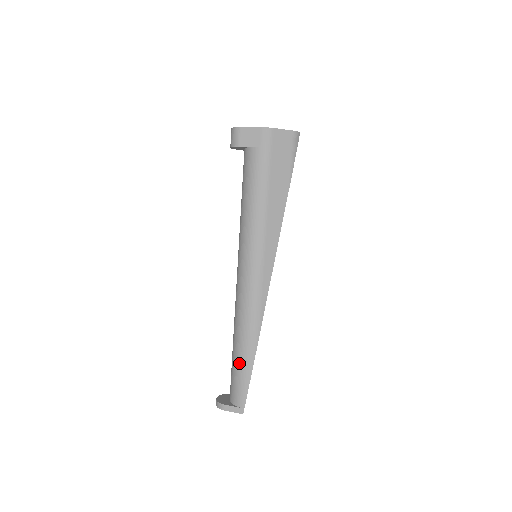
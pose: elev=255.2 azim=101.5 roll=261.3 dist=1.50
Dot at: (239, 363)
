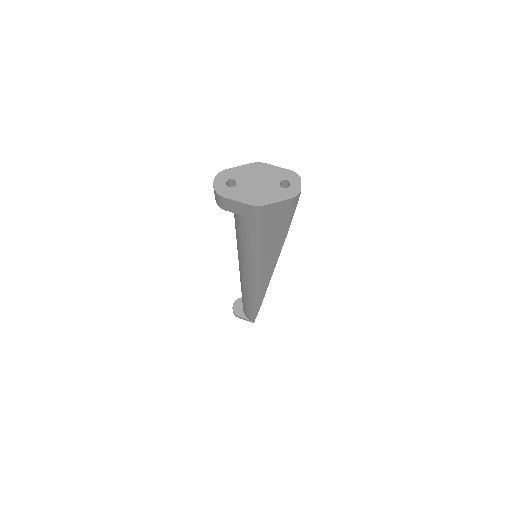
Dot at: (247, 307)
